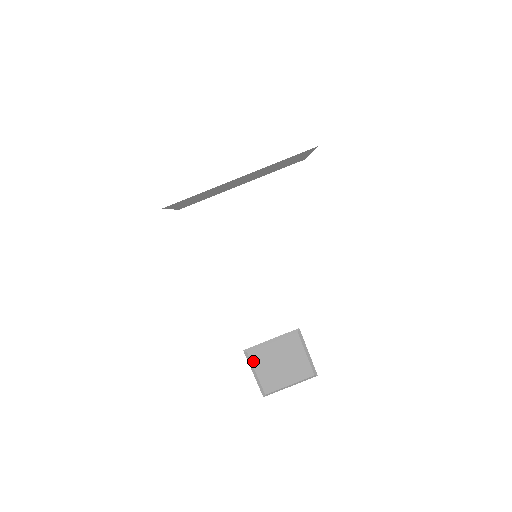
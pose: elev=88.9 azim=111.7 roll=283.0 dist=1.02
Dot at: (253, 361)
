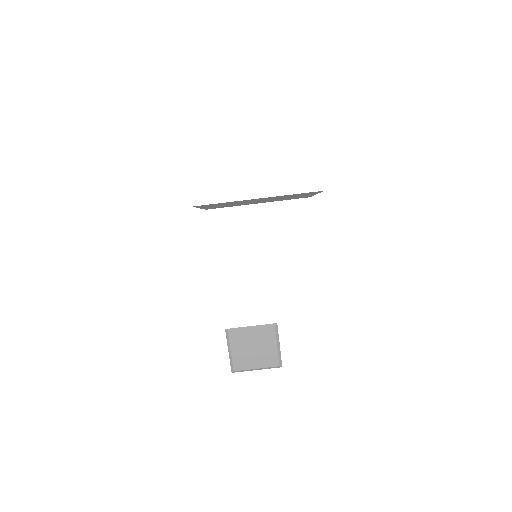
Dot at: (231, 340)
